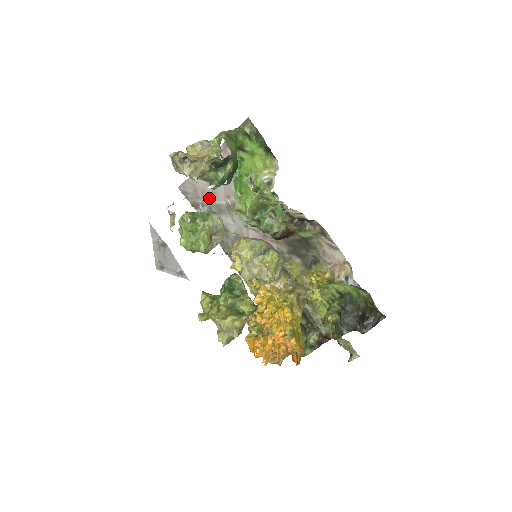
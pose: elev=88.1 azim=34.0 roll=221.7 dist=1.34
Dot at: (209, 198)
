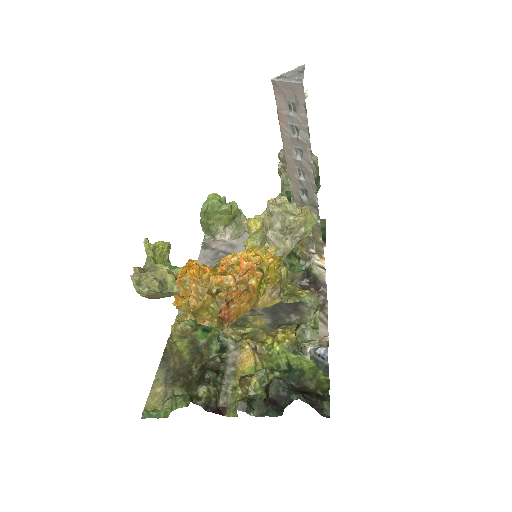
Dot at: (227, 246)
